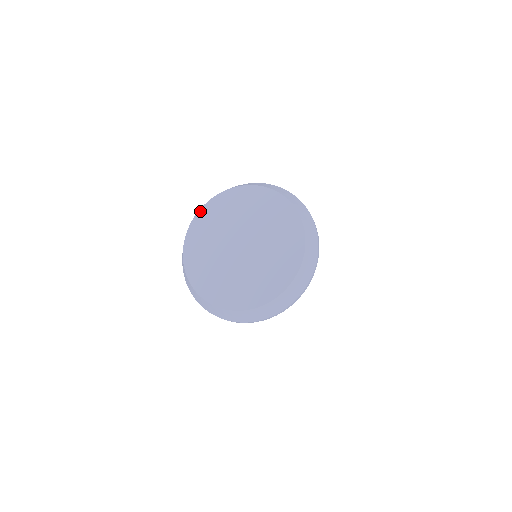
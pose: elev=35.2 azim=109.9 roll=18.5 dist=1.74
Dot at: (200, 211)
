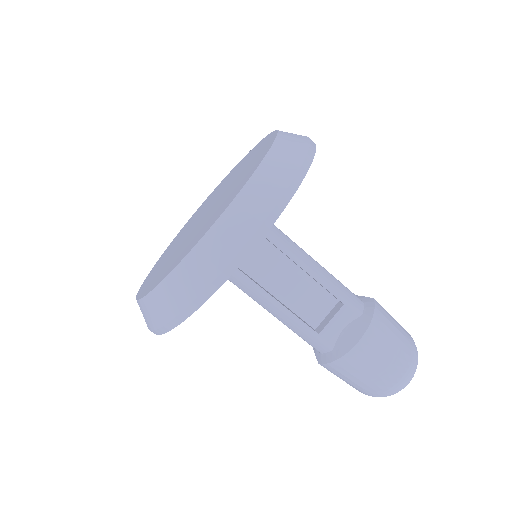
Dot at: (245, 156)
